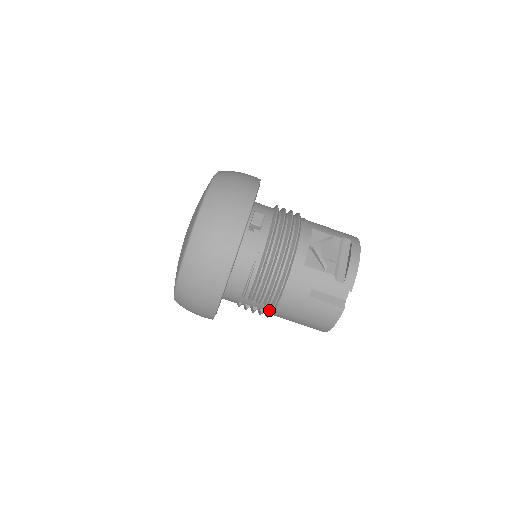
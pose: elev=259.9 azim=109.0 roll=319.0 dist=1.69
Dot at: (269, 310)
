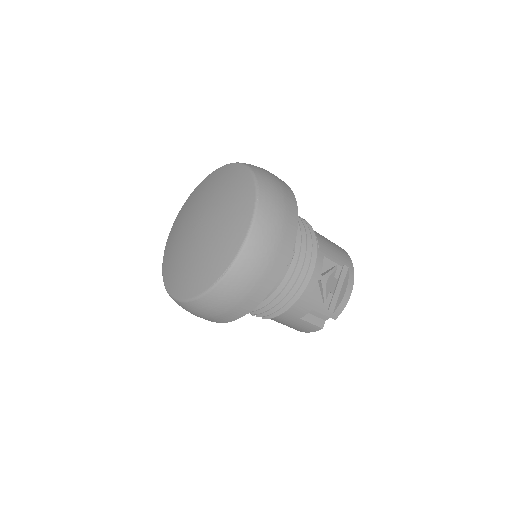
Dot at: occluded
